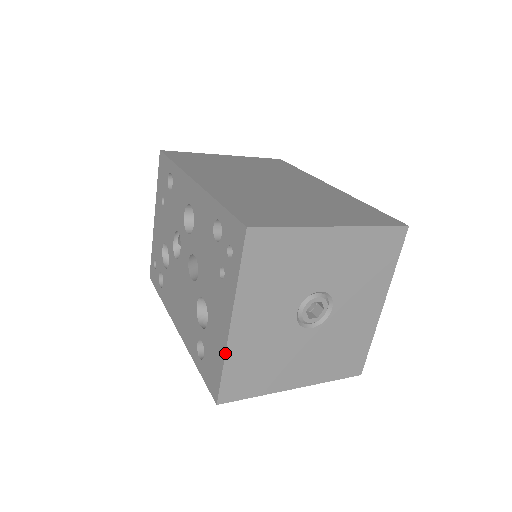
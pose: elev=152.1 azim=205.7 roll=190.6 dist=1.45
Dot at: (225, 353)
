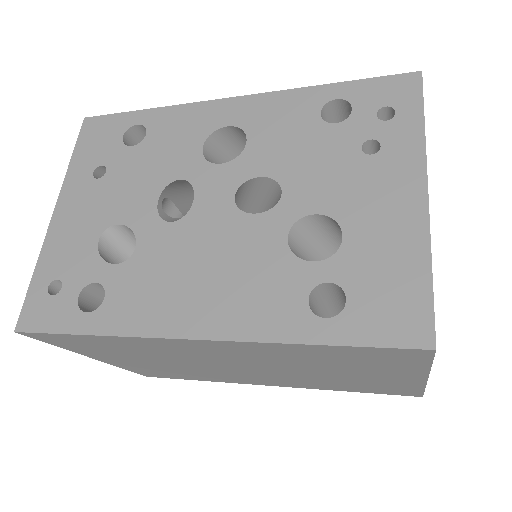
Dot at: (430, 239)
